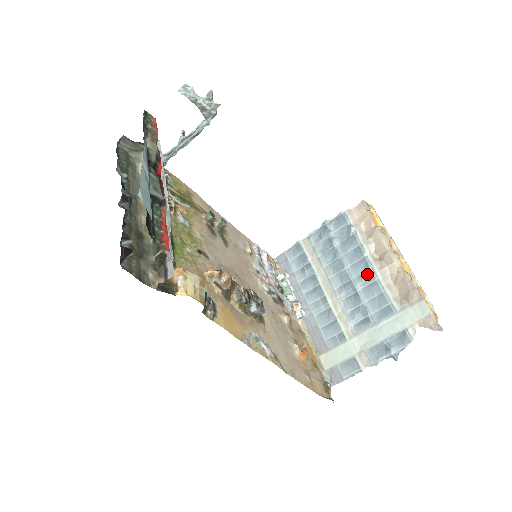
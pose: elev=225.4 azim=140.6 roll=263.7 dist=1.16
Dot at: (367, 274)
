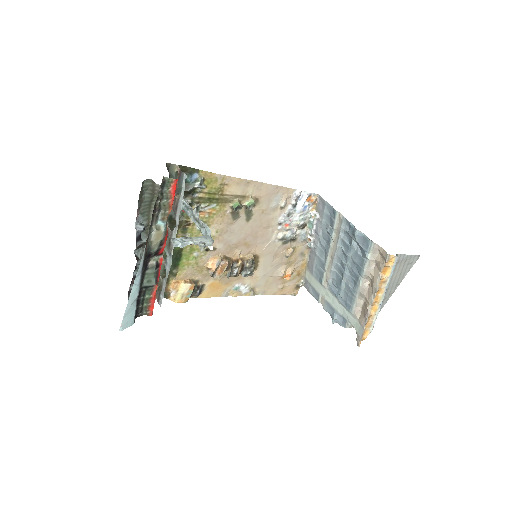
Dot at: (354, 282)
